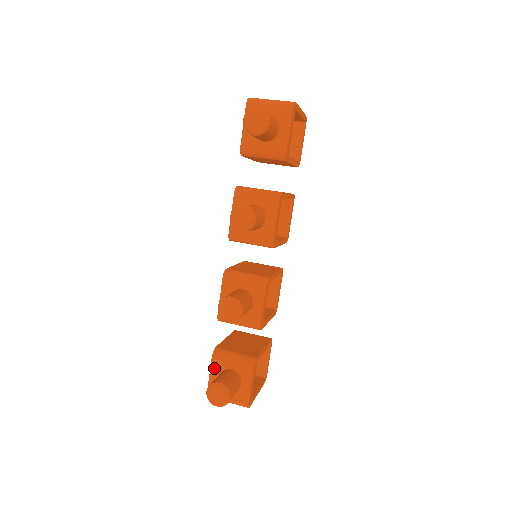
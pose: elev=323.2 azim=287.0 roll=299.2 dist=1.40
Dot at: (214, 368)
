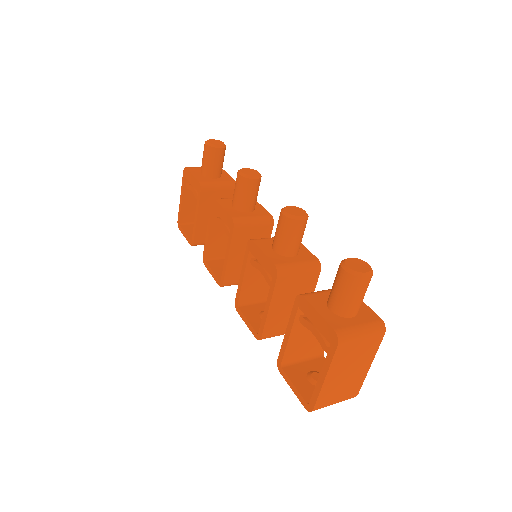
Dot at: (316, 304)
